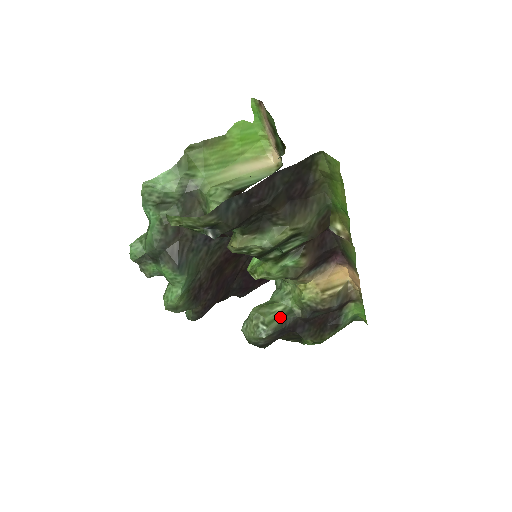
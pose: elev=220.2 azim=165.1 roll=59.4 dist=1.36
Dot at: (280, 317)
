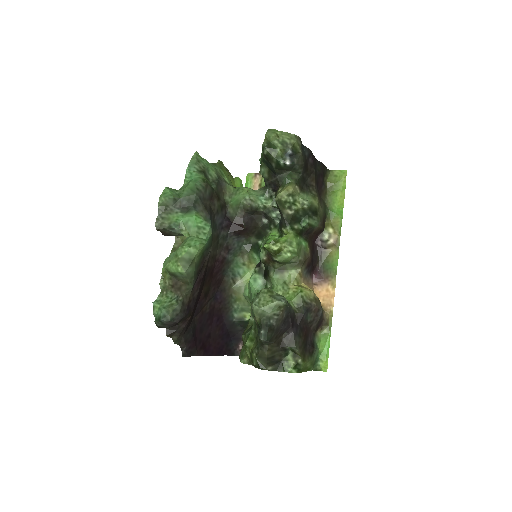
Dot at: (287, 301)
